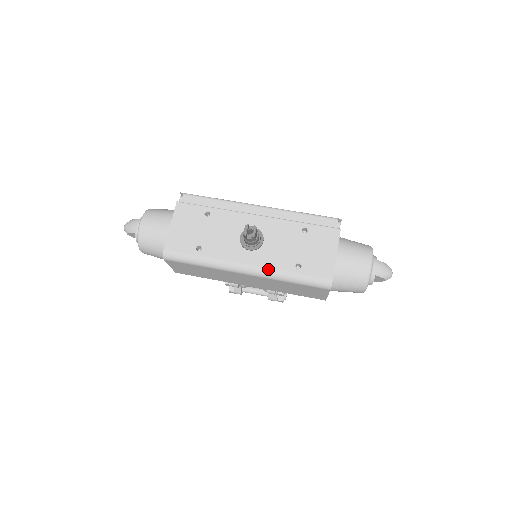
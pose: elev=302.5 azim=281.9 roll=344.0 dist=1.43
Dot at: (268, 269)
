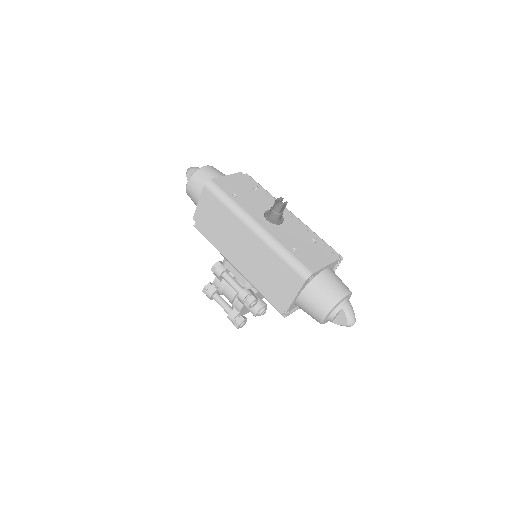
Dot at: (272, 236)
